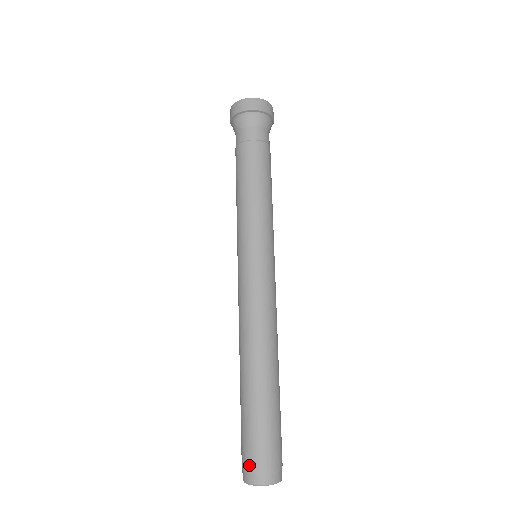
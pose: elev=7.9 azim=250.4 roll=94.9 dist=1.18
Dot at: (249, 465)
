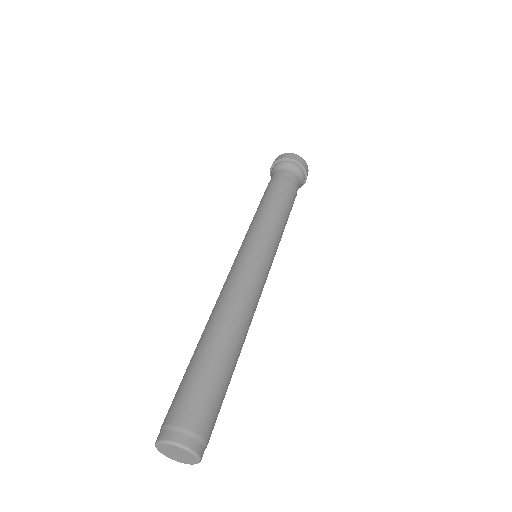
Dot at: (187, 422)
